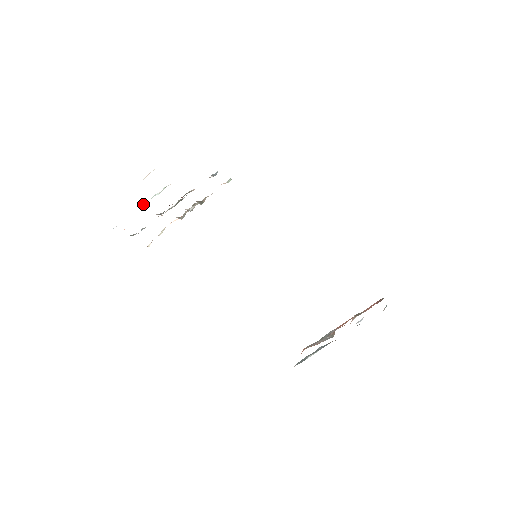
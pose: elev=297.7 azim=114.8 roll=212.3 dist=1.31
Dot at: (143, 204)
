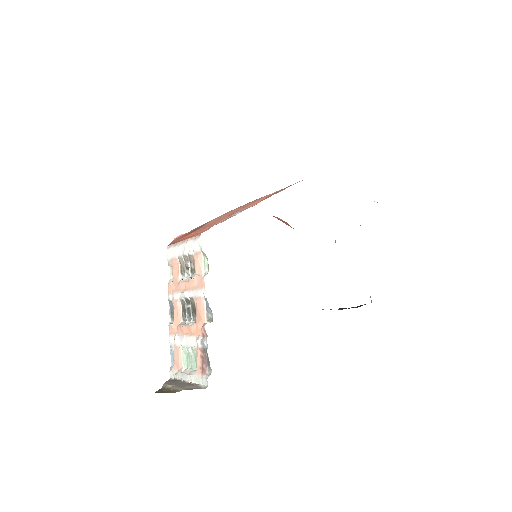
Dot at: (185, 351)
